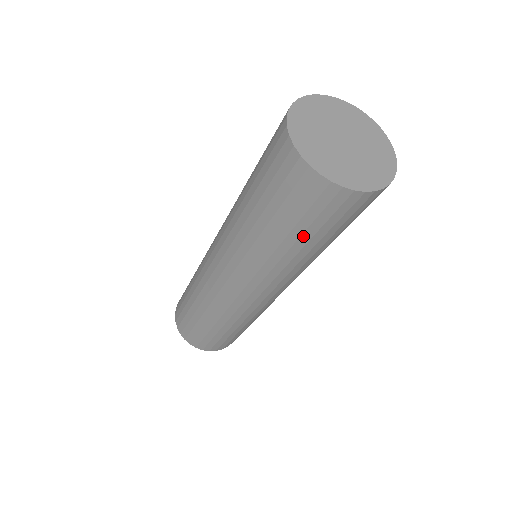
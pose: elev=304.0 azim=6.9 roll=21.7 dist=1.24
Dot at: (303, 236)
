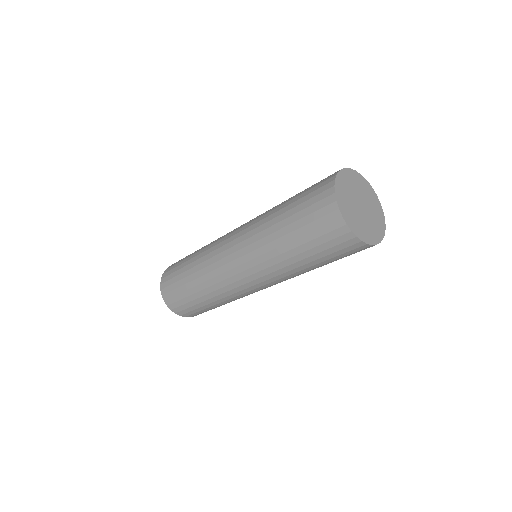
Dot at: (303, 246)
